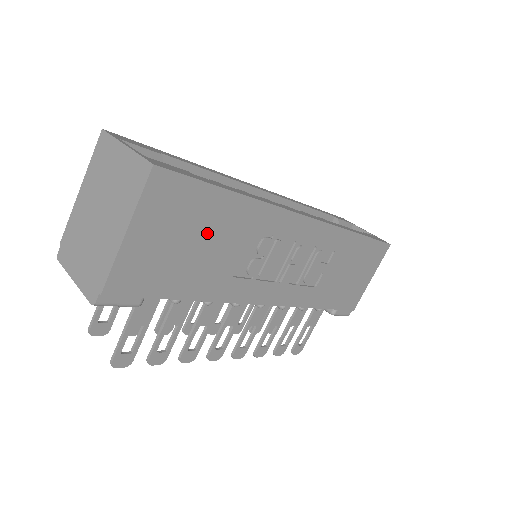
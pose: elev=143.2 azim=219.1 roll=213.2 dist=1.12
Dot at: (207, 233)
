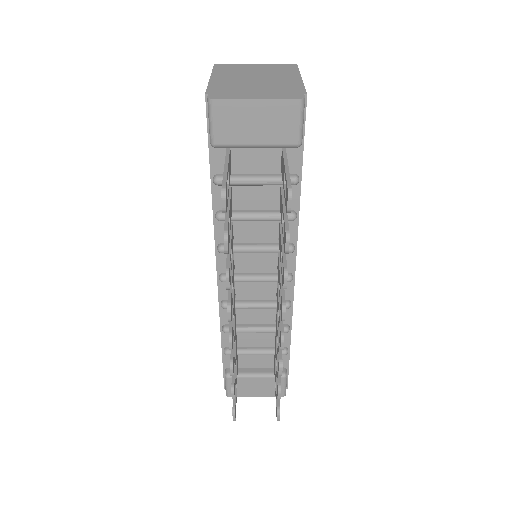
Dot at: occluded
